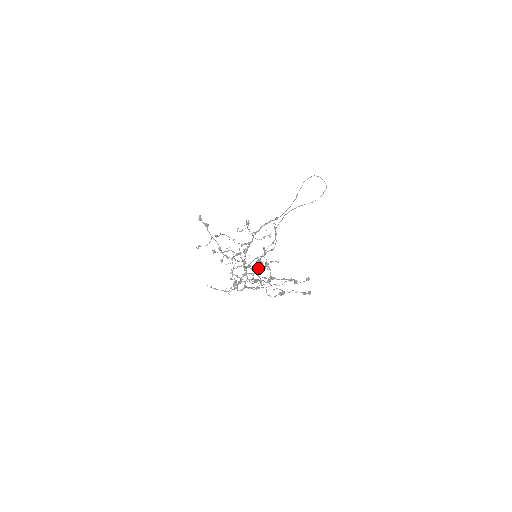
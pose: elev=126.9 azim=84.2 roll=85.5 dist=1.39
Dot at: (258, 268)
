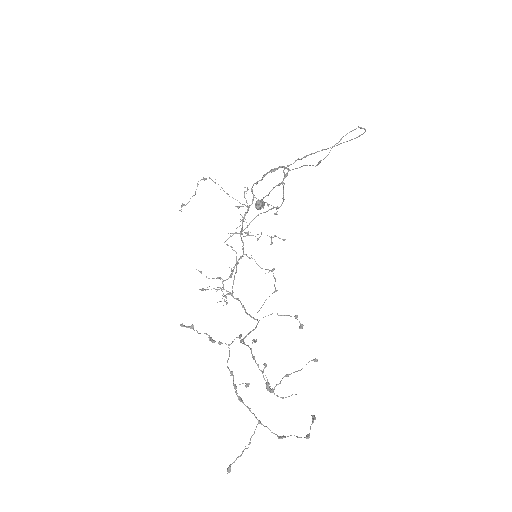
Dot at: (258, 238)
